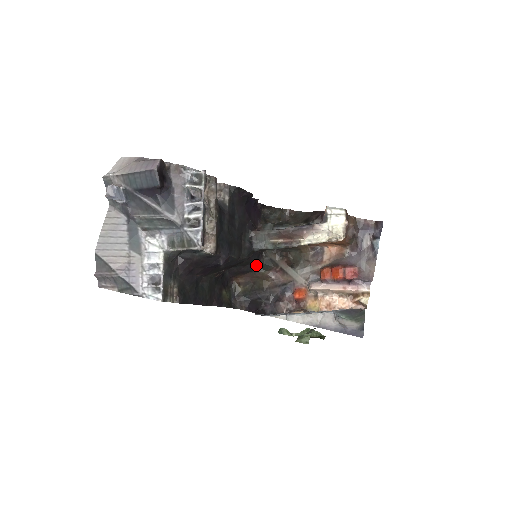
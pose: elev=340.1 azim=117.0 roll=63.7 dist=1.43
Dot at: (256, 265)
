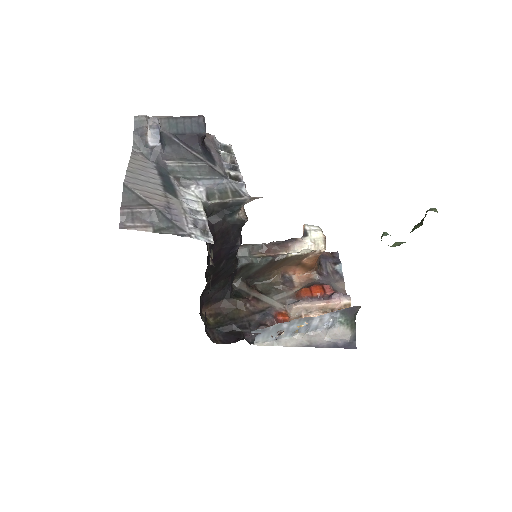
Dot at: (230, 291)
